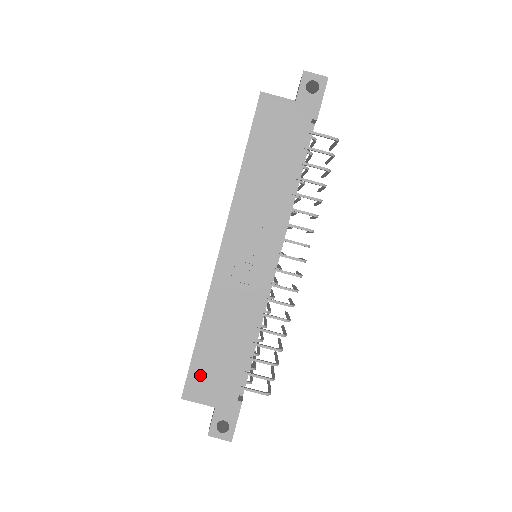
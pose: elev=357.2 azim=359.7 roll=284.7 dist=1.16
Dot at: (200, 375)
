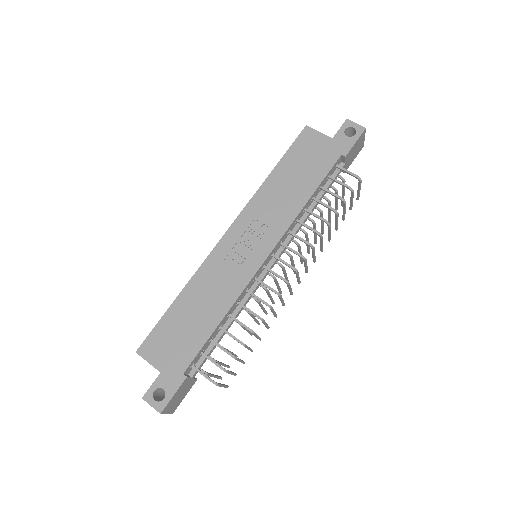
Dot at: (161, 336)
